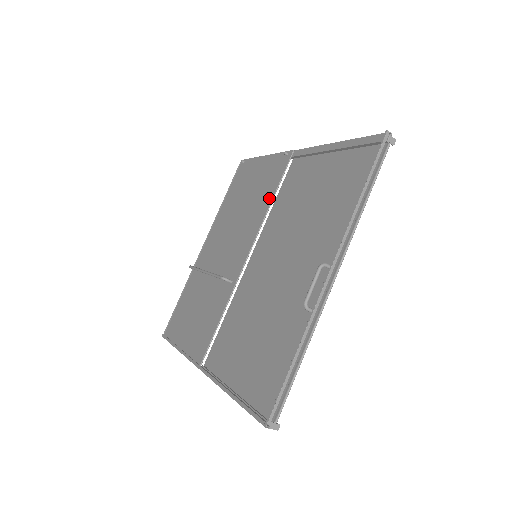
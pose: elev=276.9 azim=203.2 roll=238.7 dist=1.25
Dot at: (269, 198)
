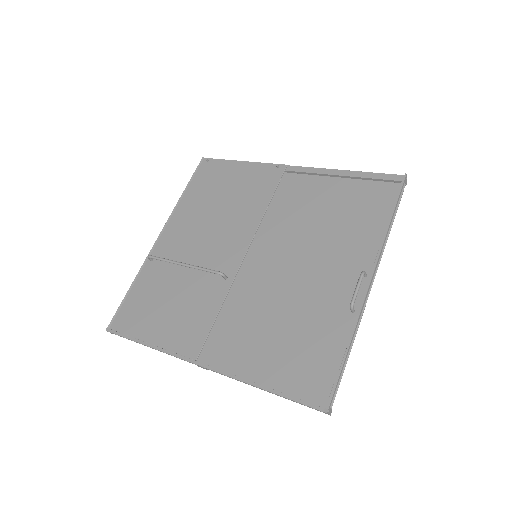
Dot at: (263, 203)
